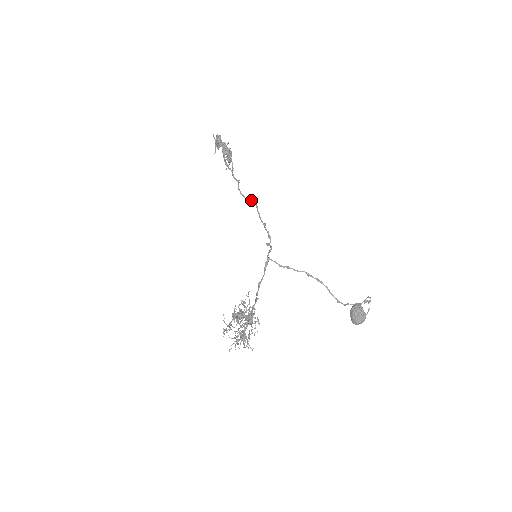
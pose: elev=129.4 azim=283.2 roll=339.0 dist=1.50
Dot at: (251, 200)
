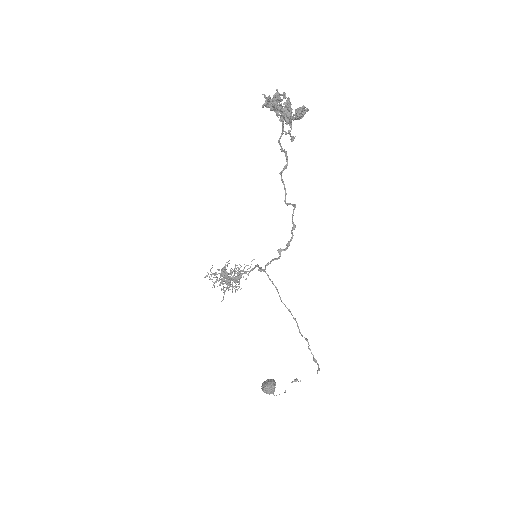
Dot at: (285, 202)
